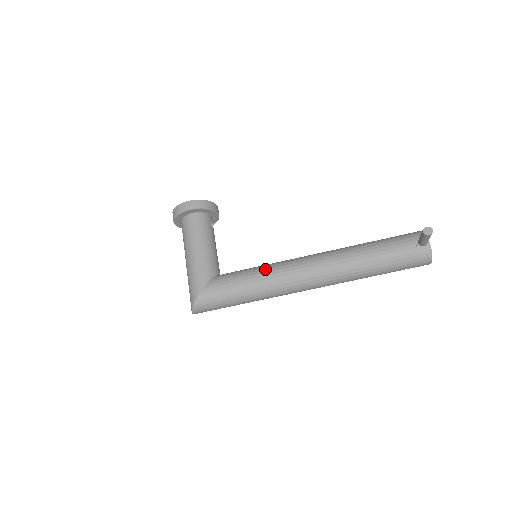
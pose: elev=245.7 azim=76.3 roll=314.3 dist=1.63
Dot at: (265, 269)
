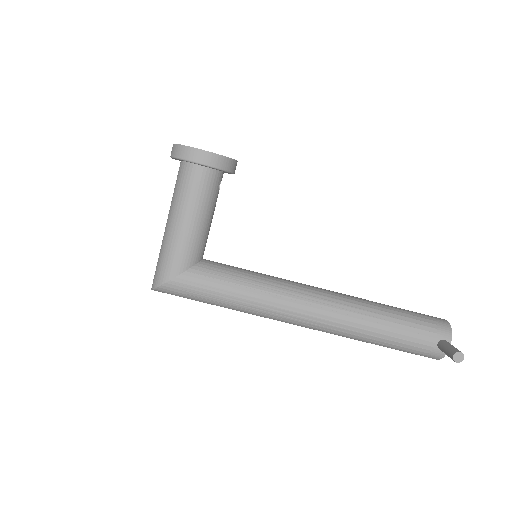
Dot at: (260, 288)
